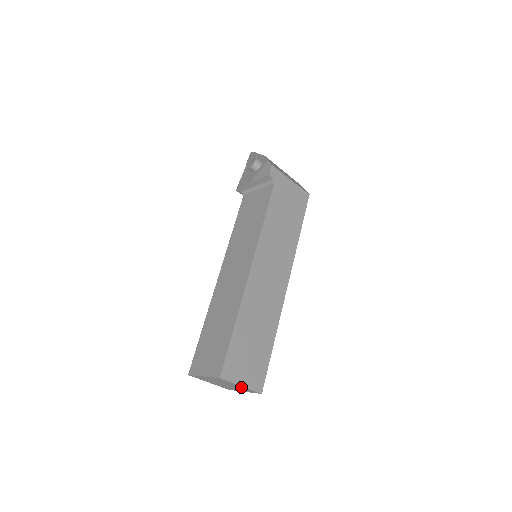
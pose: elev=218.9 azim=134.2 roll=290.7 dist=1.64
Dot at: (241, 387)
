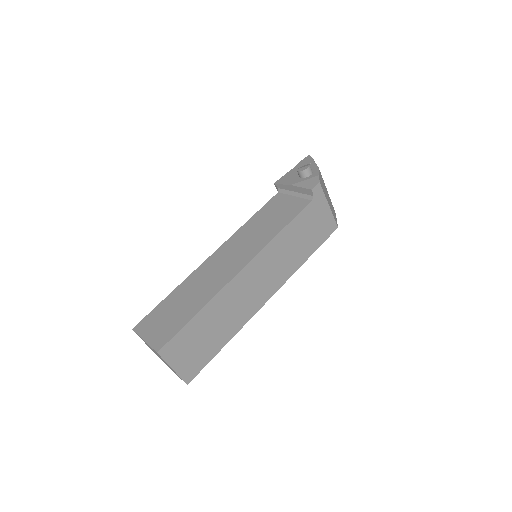
Dot at: (172, 369)
